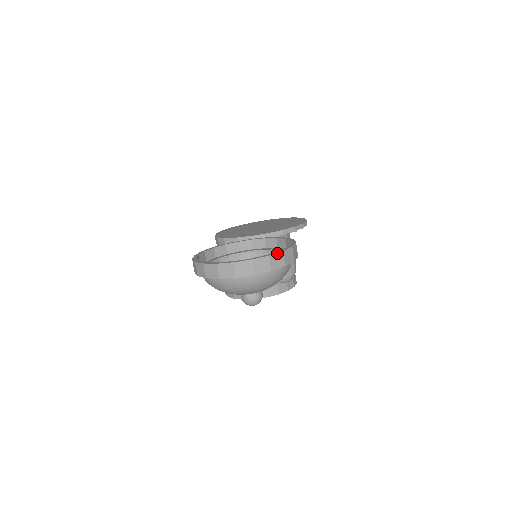
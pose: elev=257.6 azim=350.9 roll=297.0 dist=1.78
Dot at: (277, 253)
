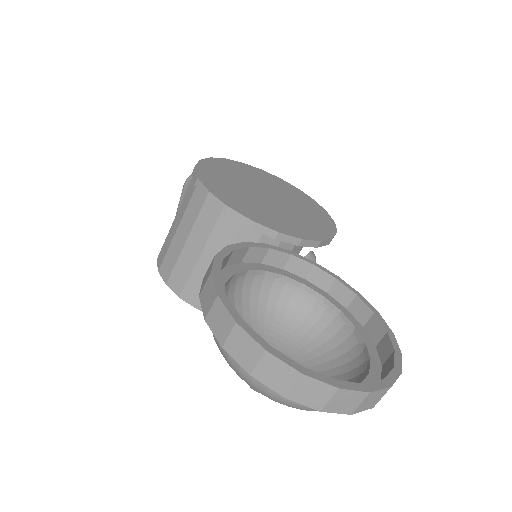
Dot at: (397, 378)
